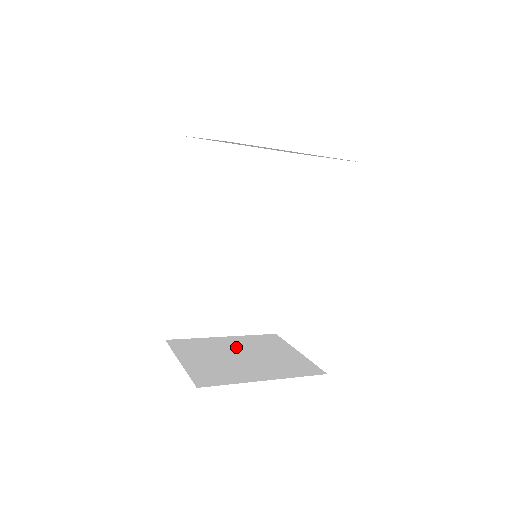
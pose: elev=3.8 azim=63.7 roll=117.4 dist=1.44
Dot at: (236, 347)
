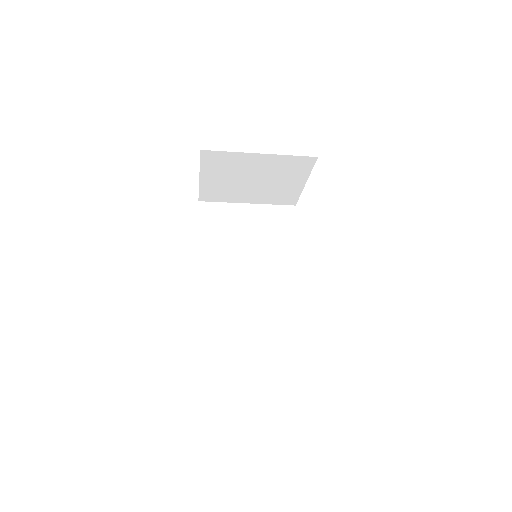
Dot at: occluded
